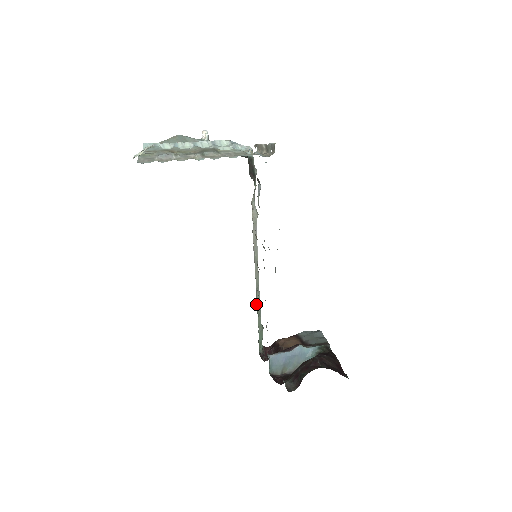
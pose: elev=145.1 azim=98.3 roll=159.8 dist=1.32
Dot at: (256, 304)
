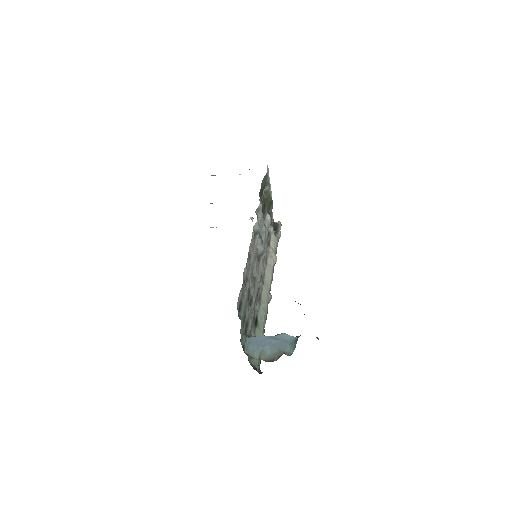
Dot at: (258, 317)
